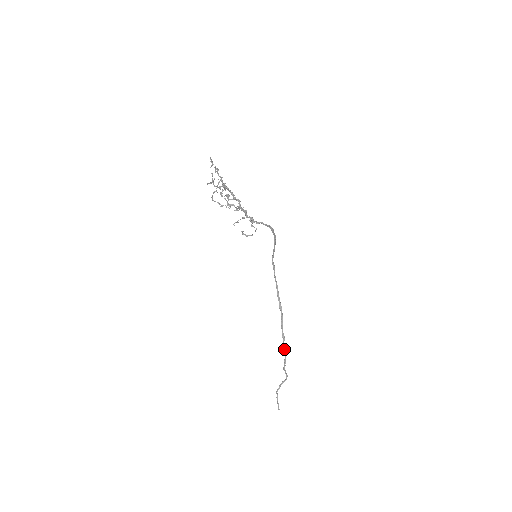
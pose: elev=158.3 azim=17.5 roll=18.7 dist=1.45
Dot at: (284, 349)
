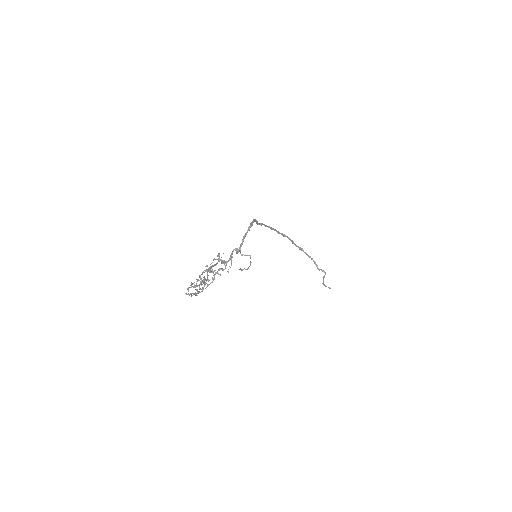
Dot at: occluded
